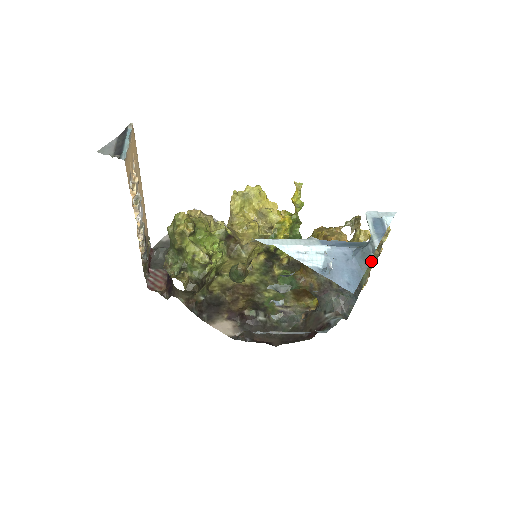
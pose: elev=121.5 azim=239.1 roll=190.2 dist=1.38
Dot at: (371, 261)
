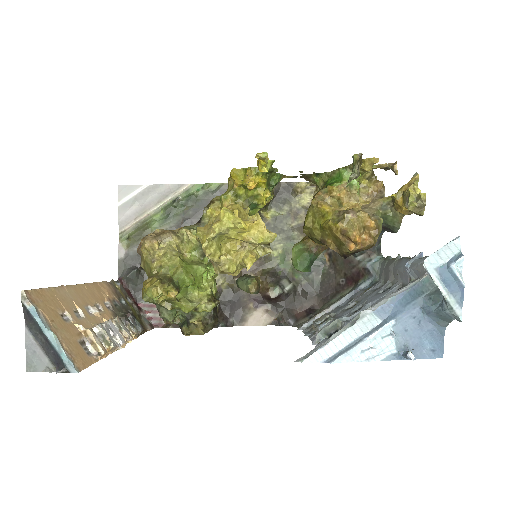
Dot at: occluded
